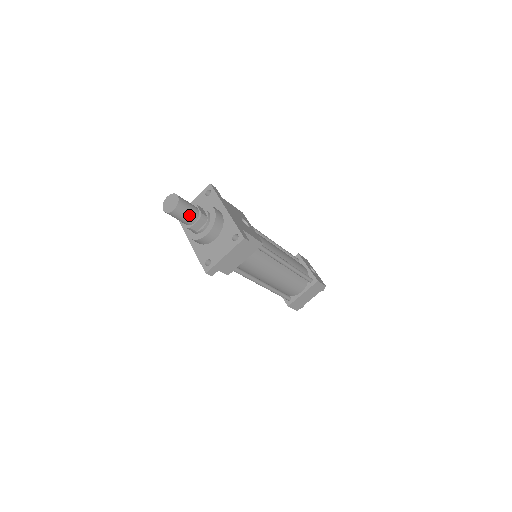
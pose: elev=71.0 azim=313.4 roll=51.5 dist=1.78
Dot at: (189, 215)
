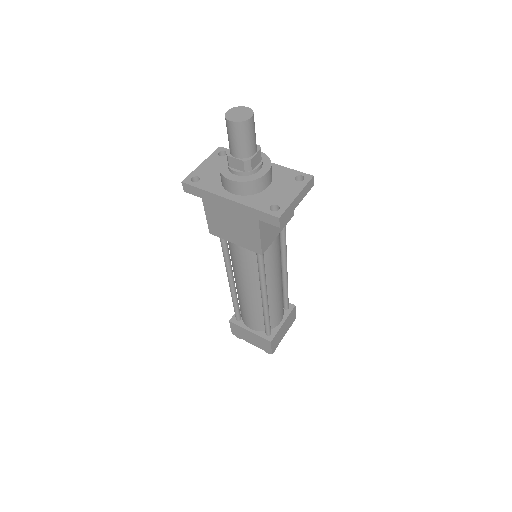
Dot at: (255, 138)
